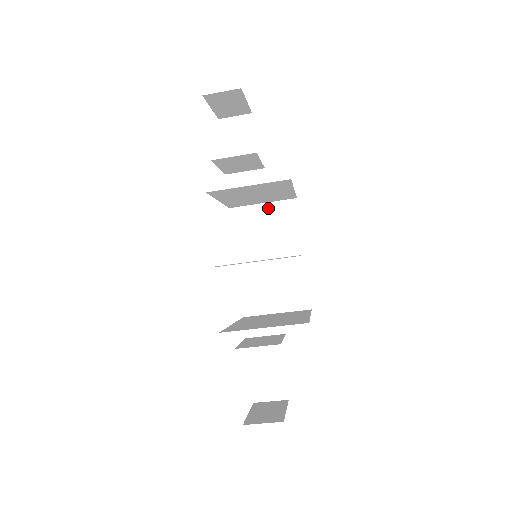
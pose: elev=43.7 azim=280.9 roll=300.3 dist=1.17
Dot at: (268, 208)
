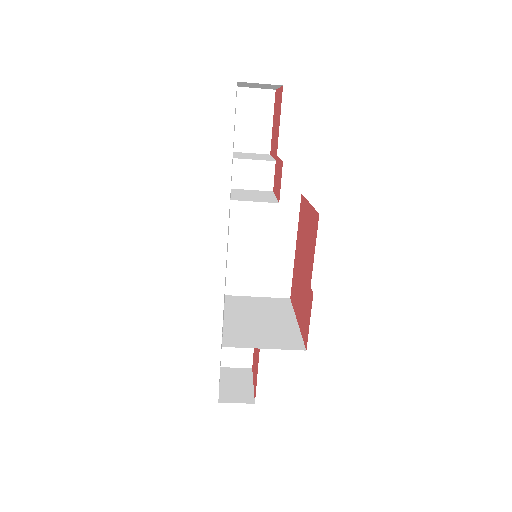
Dot at: occluded
